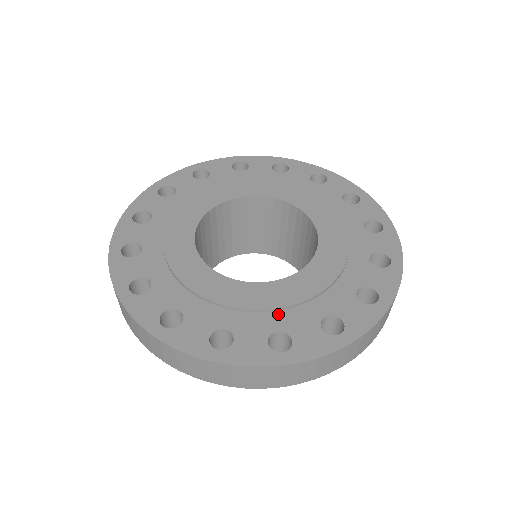
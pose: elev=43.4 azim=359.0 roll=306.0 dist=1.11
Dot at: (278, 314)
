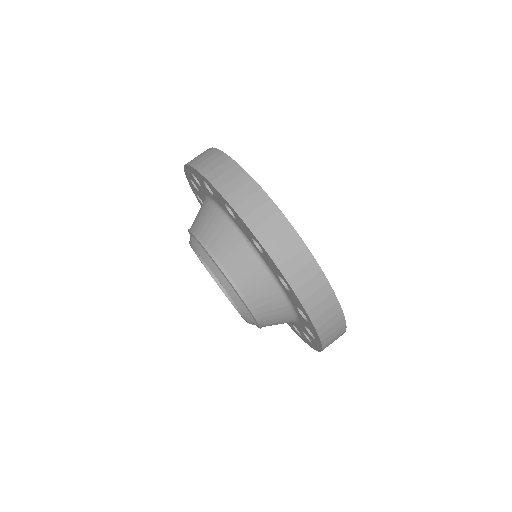
Dot at: occluded
